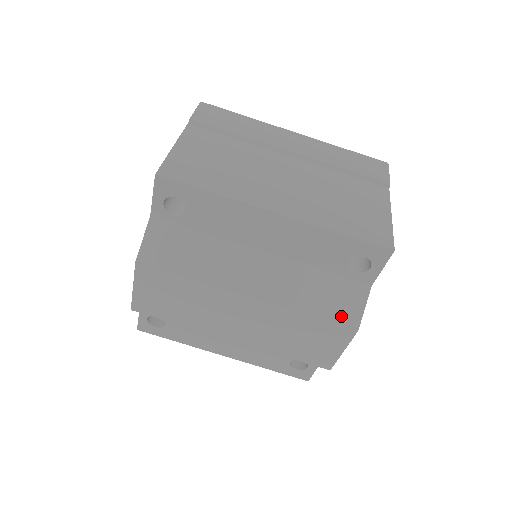
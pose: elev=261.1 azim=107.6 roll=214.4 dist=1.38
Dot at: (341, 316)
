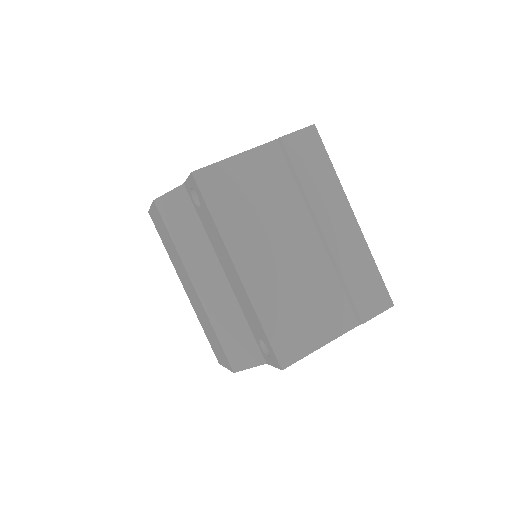
Dot at: (233, 356)
